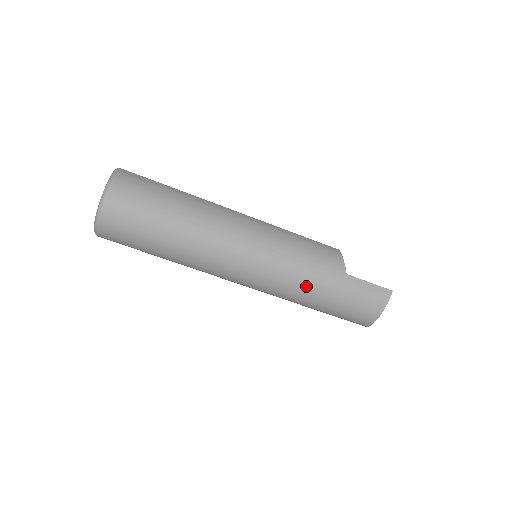
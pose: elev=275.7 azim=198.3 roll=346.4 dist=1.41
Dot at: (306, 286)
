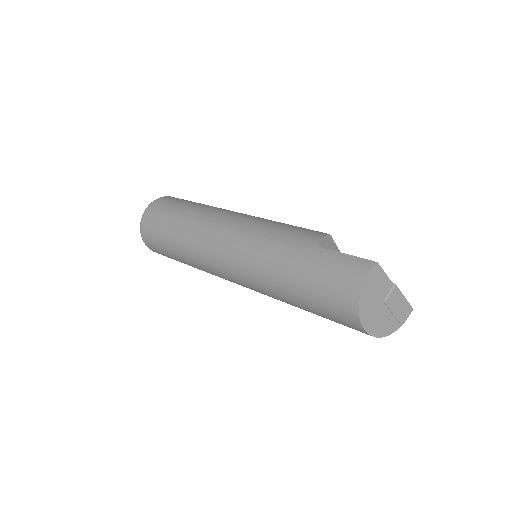
Dot at: (273, 263)
